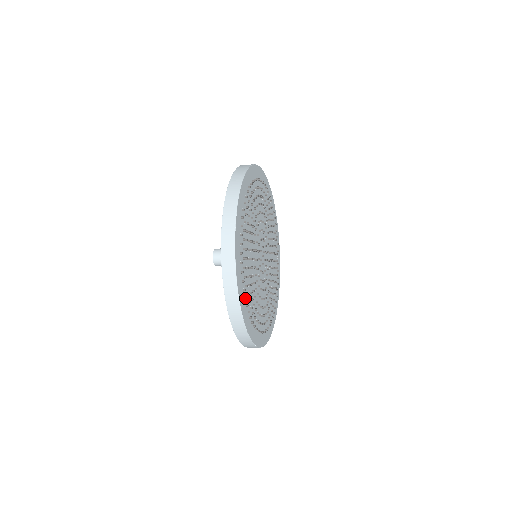
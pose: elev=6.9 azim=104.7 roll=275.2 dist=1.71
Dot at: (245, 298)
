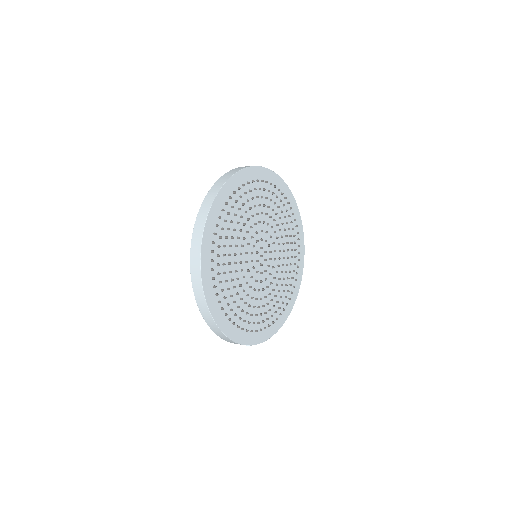
Dot at: (219, 302)
